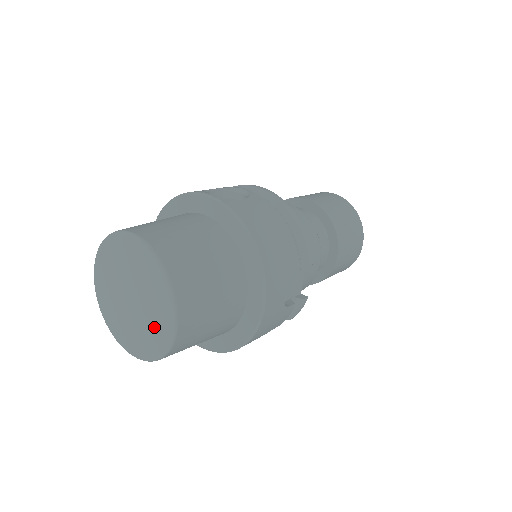
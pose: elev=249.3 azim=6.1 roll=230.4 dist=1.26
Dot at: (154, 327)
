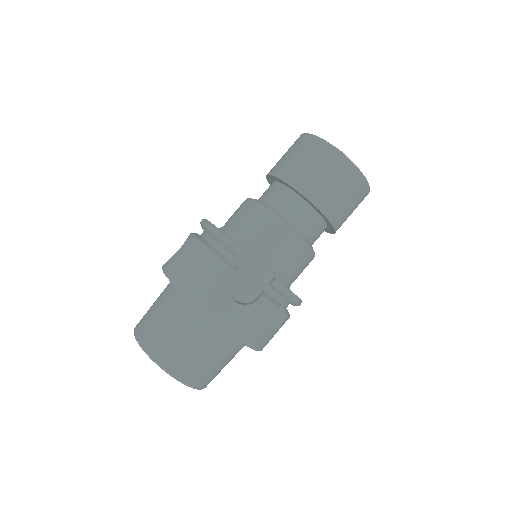
Dot at: occluded
